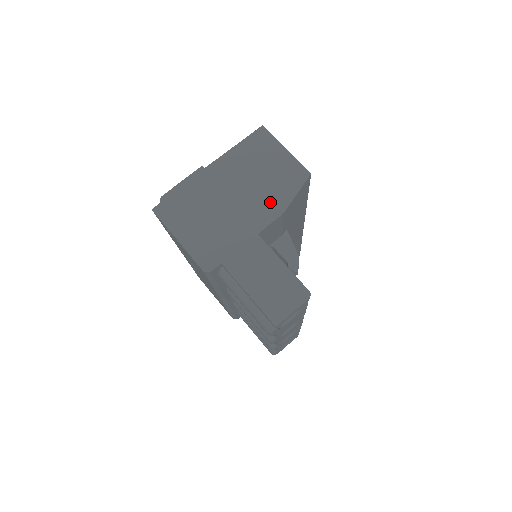
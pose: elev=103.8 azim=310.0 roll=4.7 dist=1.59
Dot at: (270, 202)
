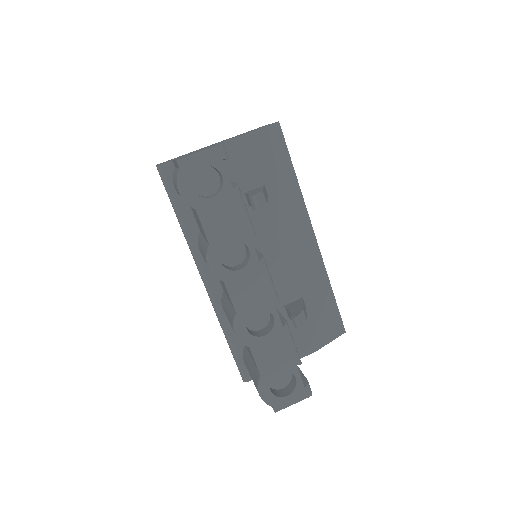
Dot at: occluded
